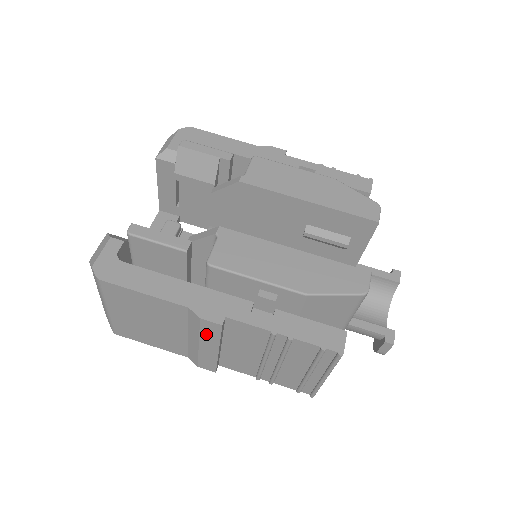
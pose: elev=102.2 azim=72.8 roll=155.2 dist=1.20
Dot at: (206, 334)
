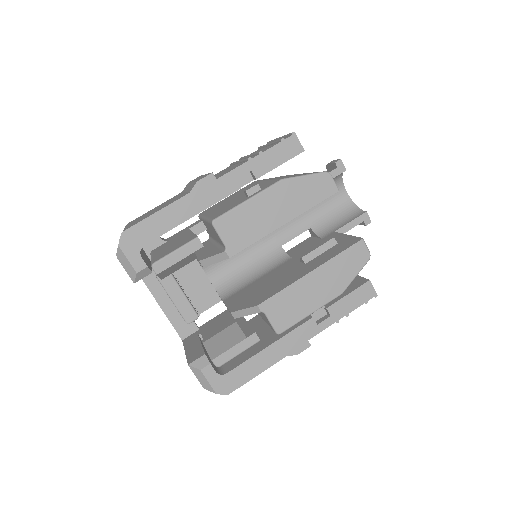
Dot at: occluded
